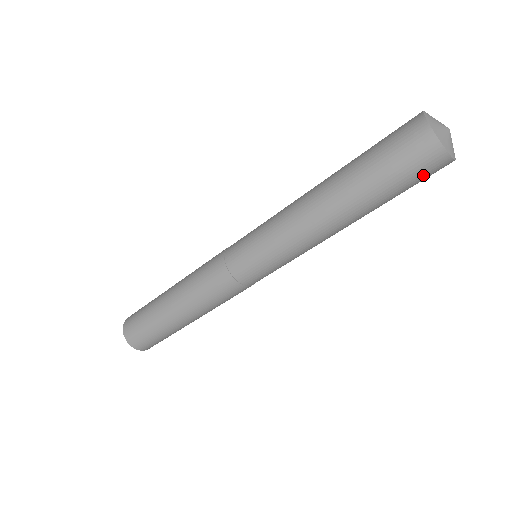
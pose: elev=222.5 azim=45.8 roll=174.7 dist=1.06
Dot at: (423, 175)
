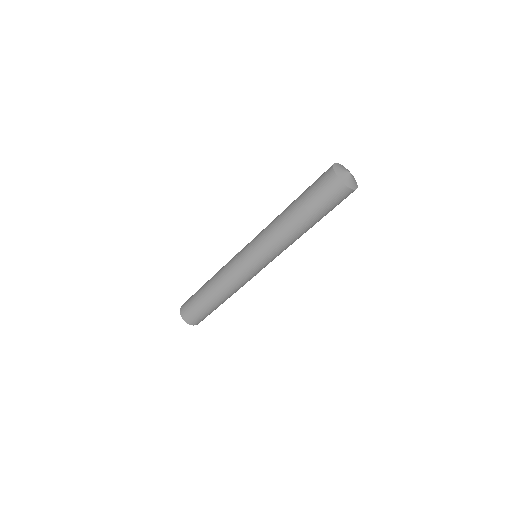
Dot at: occluded
